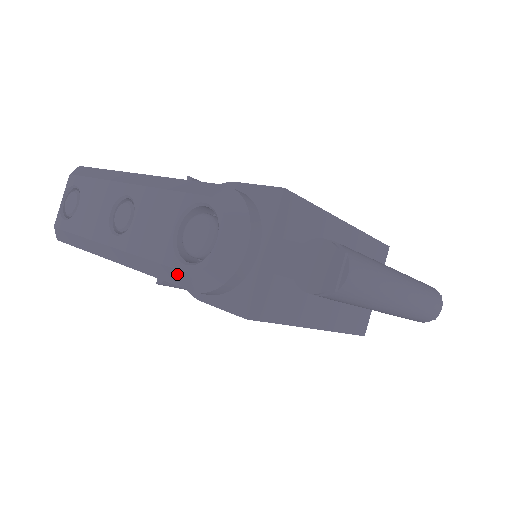
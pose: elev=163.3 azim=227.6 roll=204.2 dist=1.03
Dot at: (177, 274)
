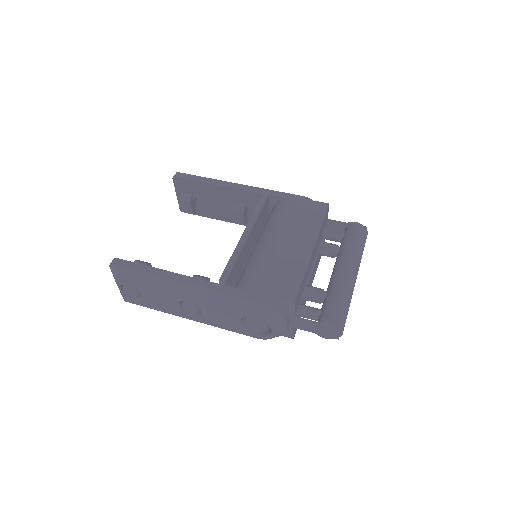
Dot at: (250, 336)
